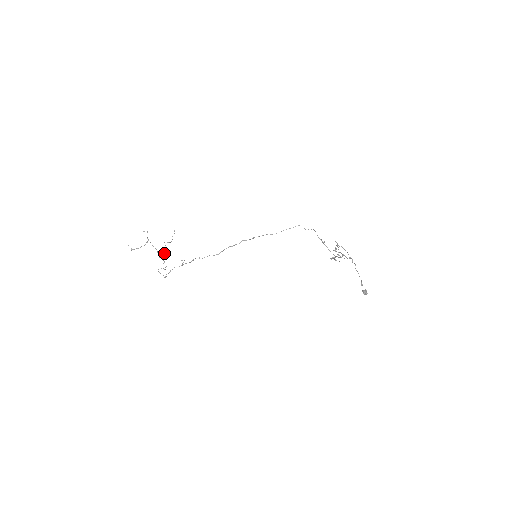
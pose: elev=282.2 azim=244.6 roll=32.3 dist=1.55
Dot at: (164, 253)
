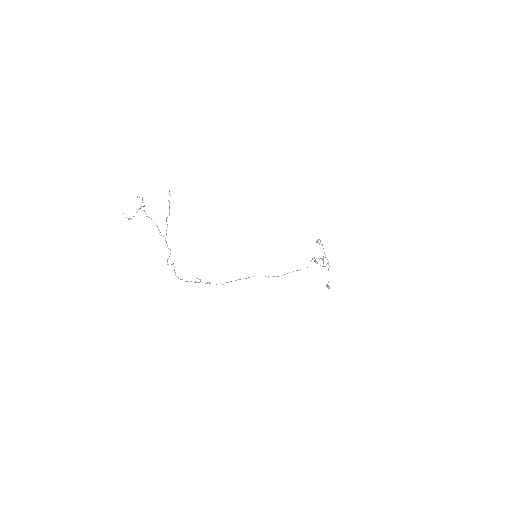
Dot at: (166, 233)
